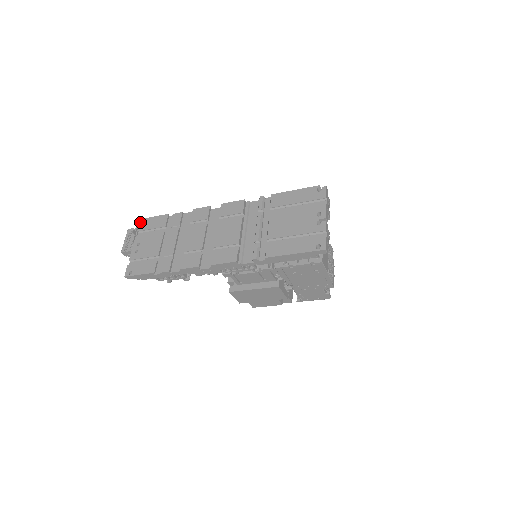
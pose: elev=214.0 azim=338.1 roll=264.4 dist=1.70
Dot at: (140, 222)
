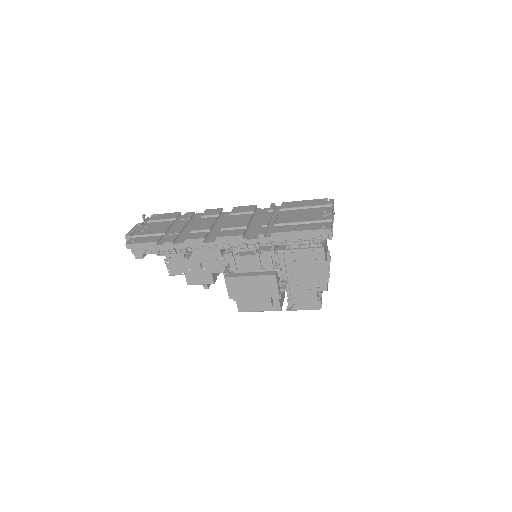
Dot at: (151, 216)
